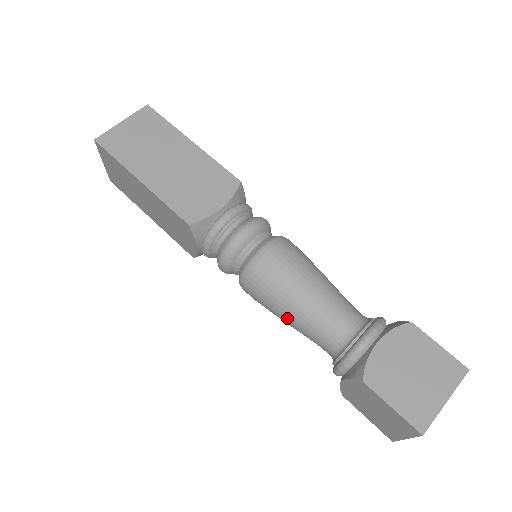
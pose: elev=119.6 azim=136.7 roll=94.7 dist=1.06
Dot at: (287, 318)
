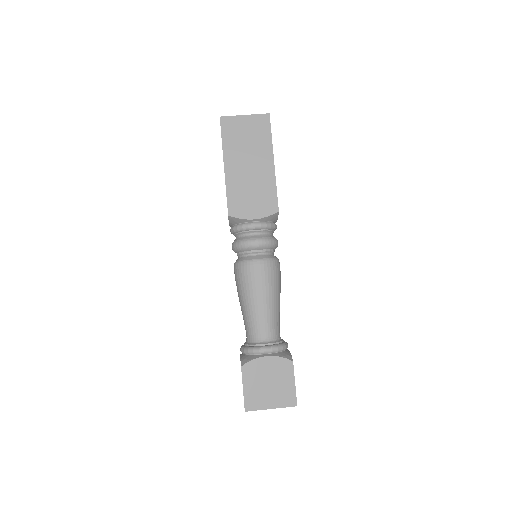
Dot at: (240, 303)
